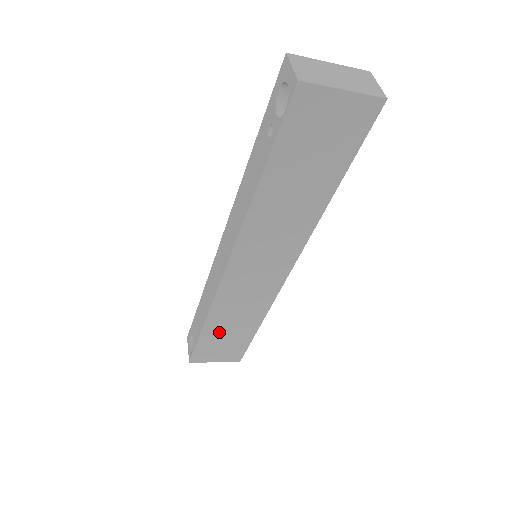
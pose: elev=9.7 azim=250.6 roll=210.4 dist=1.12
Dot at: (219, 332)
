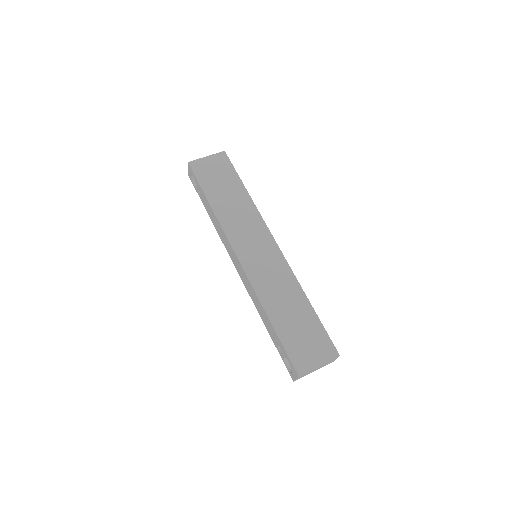
Dot at: occluded
